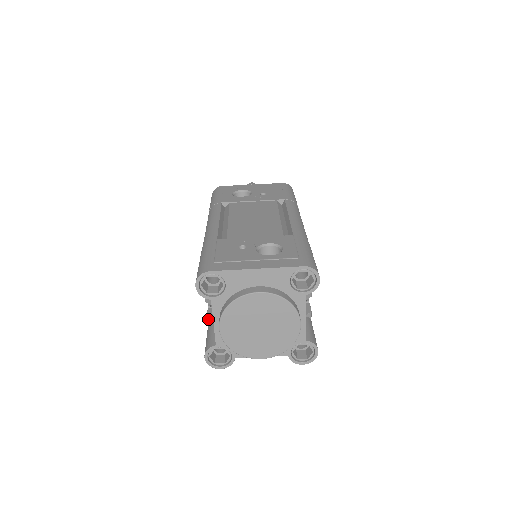
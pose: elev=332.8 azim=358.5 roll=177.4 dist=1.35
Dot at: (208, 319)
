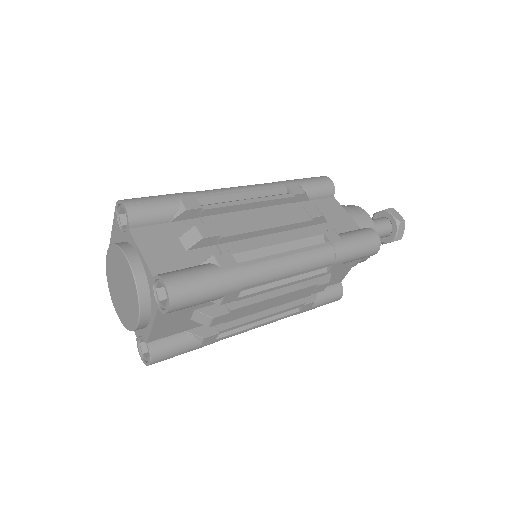
Dot at: occluded
